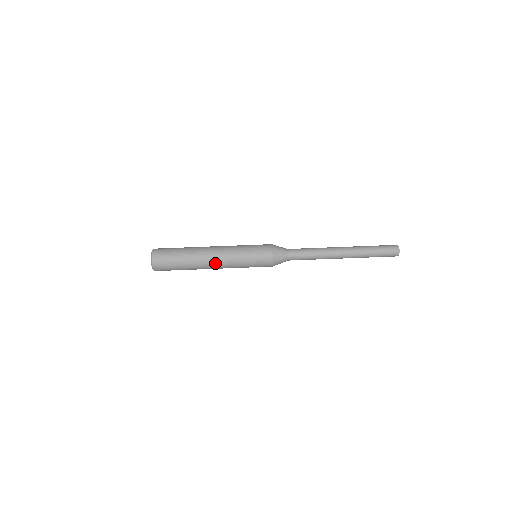
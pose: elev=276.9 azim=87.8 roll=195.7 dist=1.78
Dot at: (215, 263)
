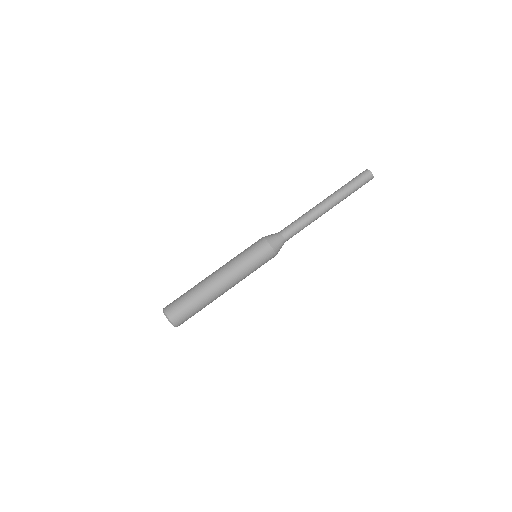
Dot at: occluded
